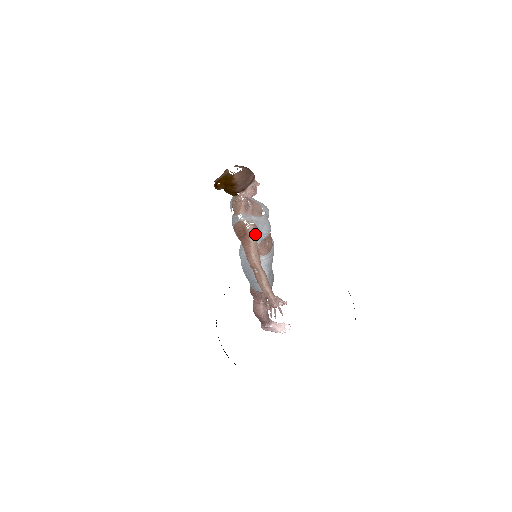
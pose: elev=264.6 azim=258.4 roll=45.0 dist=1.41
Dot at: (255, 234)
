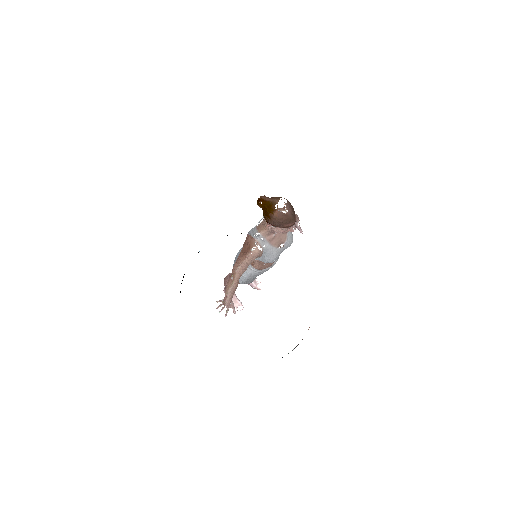
Dot at: (254, 258)
